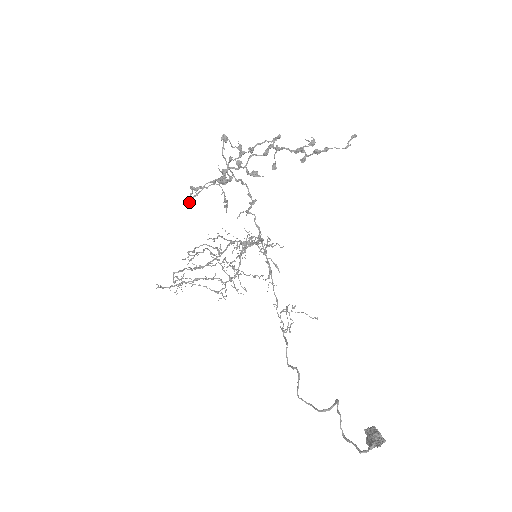
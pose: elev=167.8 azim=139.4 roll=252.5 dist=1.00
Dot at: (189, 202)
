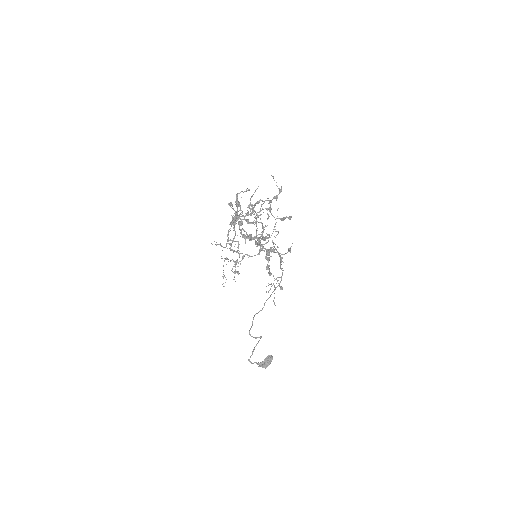
Dot at: (229, 205)
